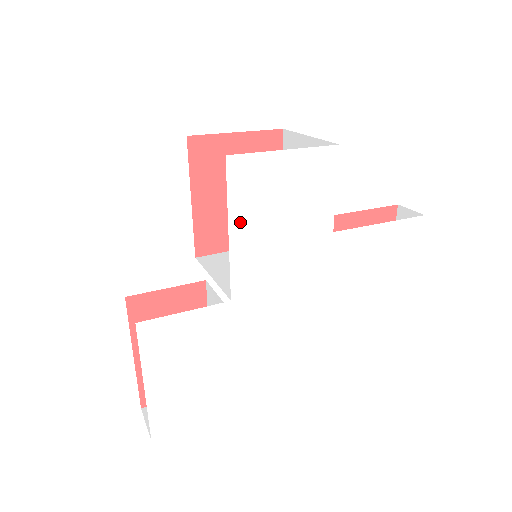
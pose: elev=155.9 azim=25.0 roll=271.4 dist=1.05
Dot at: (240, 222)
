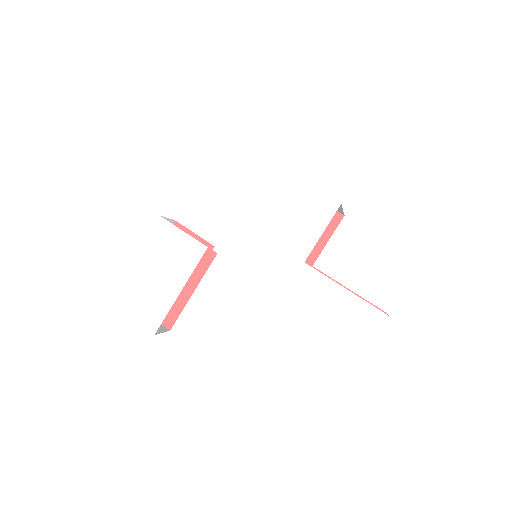
Dot at: (250, 204)
